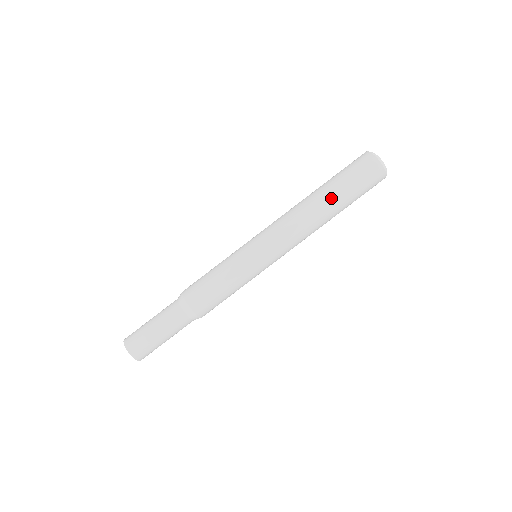
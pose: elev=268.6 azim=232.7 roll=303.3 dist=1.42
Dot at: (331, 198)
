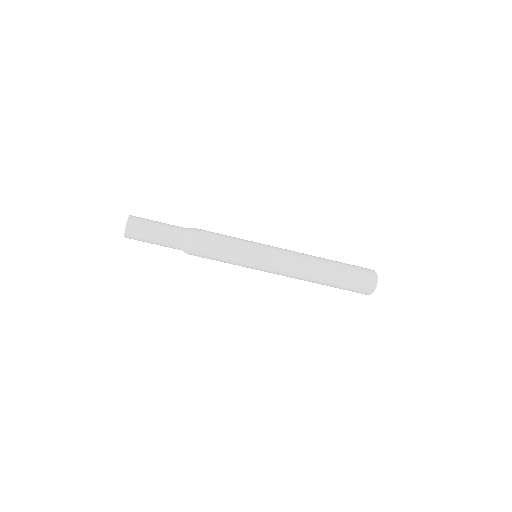
Dot at: occluded
